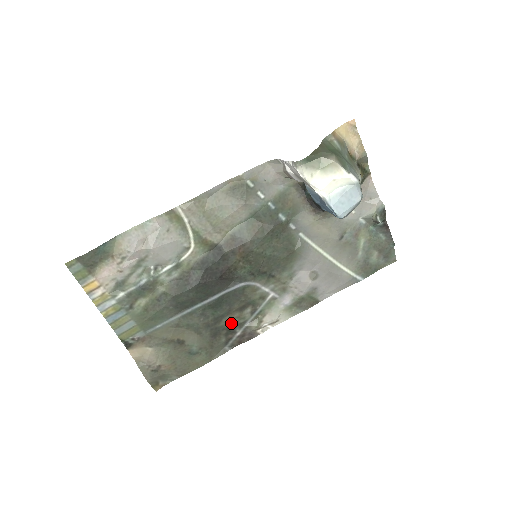
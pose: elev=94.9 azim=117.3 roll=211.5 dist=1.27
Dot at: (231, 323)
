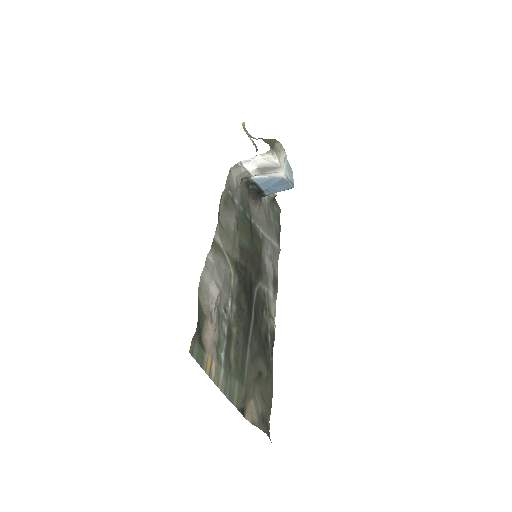
Dot at: (264, 332)
